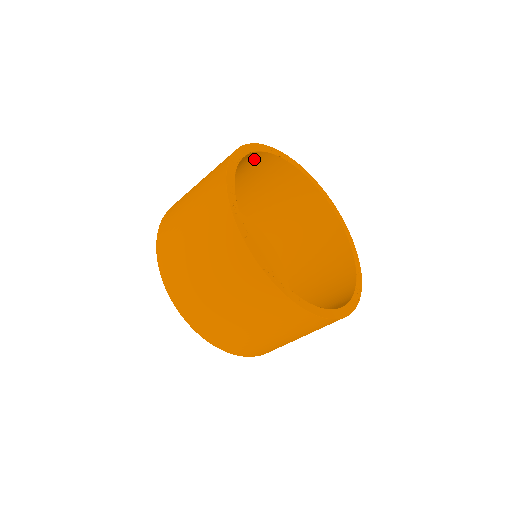
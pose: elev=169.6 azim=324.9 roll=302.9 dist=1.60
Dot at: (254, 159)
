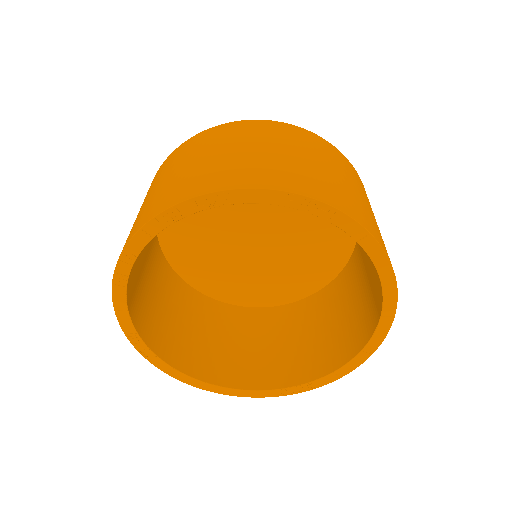
Dot at: occluded
